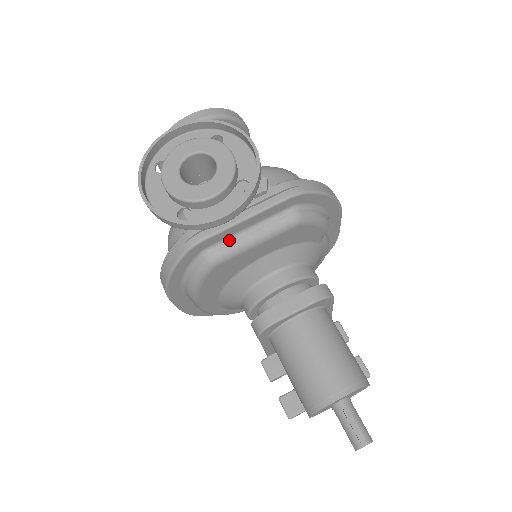
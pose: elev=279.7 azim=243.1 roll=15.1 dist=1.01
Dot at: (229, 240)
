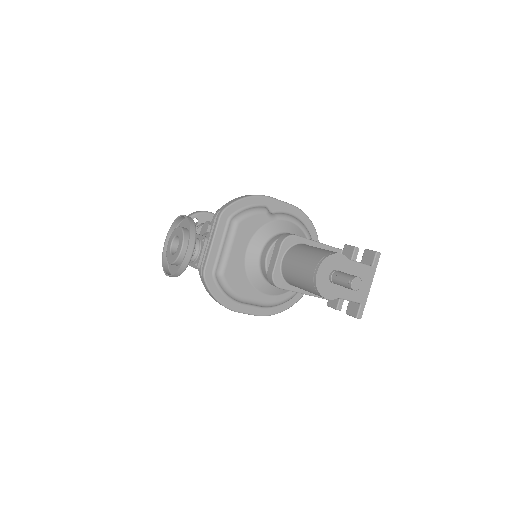
Dot at: (218, 259)
